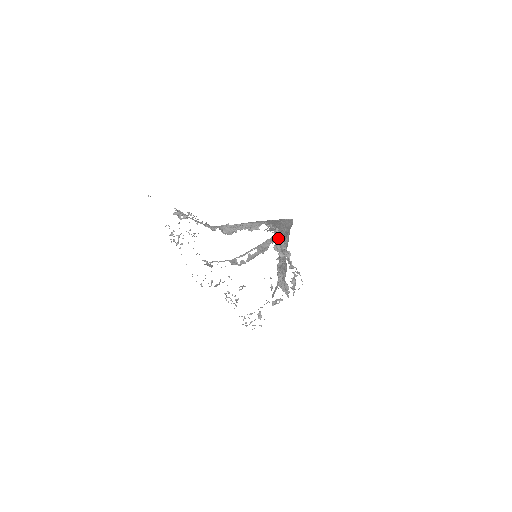
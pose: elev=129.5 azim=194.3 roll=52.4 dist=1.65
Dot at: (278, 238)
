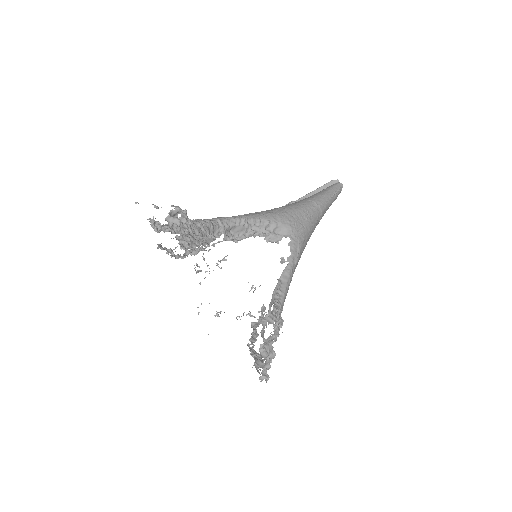
Dot at: (274, 337)
